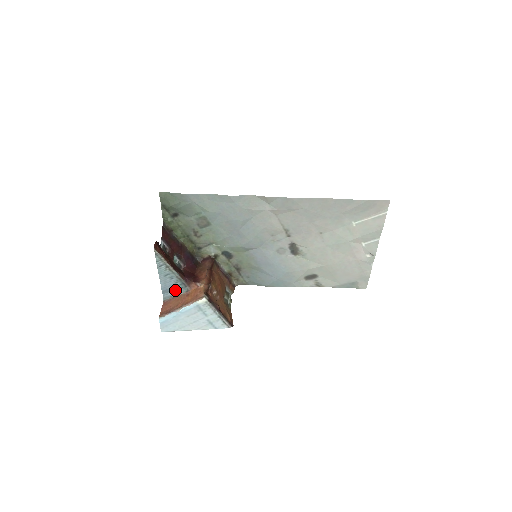
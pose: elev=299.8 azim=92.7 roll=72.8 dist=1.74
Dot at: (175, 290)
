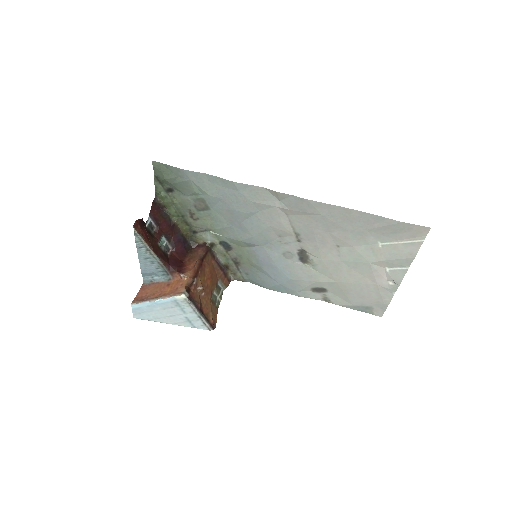
Dot at: (156, 275)
